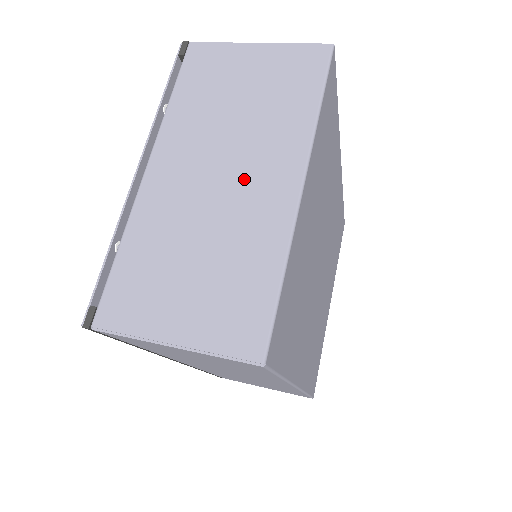
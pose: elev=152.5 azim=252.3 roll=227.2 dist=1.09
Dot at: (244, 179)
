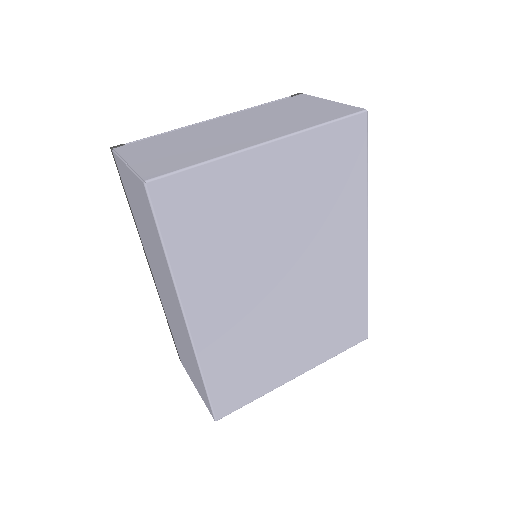
Dot at: (246, 133)
